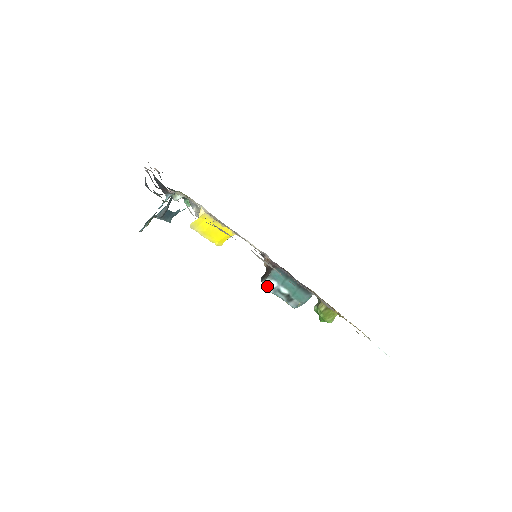
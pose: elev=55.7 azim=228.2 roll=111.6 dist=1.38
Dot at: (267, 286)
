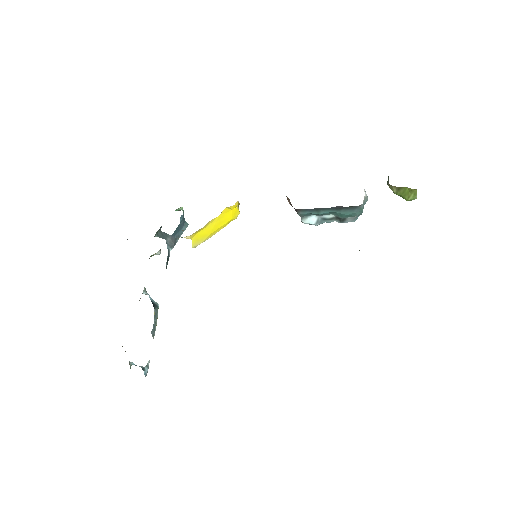
Dot at: (309, 224)
